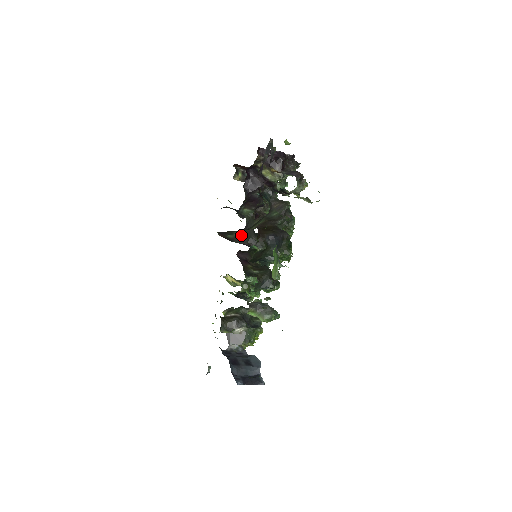
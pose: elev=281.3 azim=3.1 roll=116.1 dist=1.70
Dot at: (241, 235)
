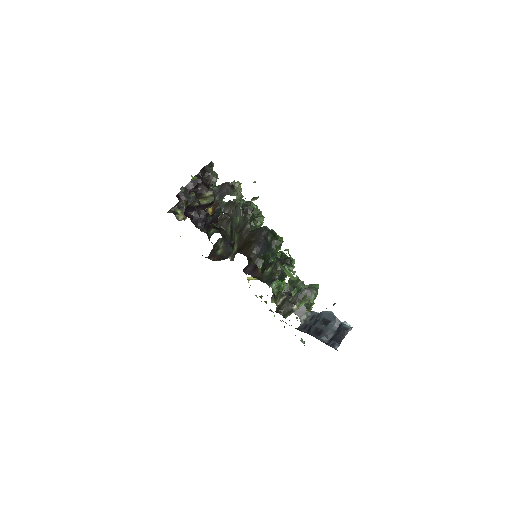
Dot at: (226, 245)
